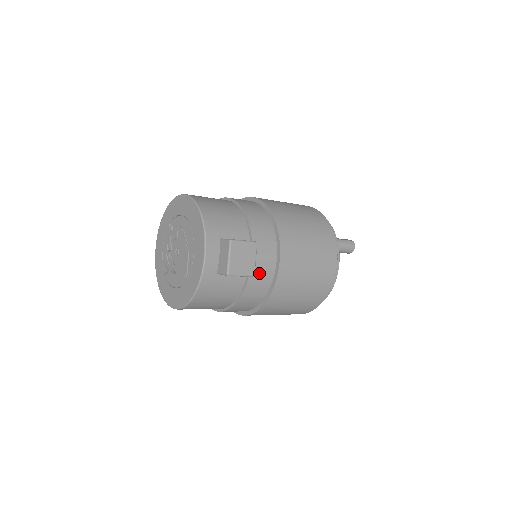
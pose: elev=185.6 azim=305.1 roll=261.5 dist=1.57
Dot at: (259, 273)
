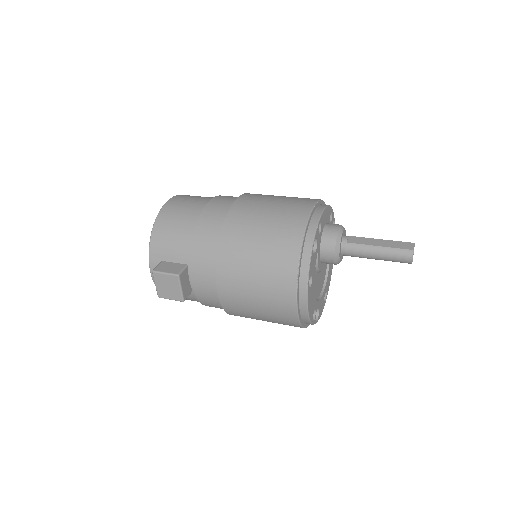
Dot at: (204, 294)
